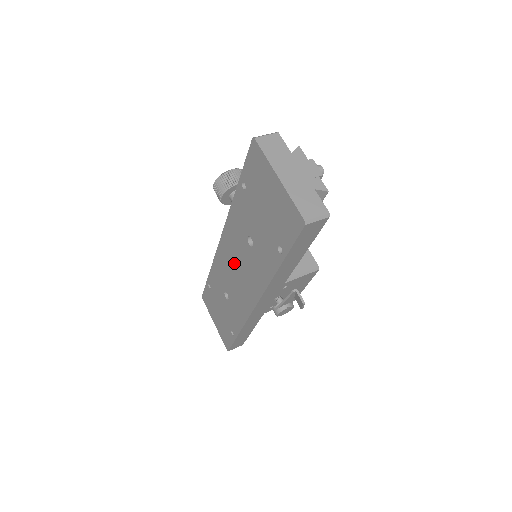
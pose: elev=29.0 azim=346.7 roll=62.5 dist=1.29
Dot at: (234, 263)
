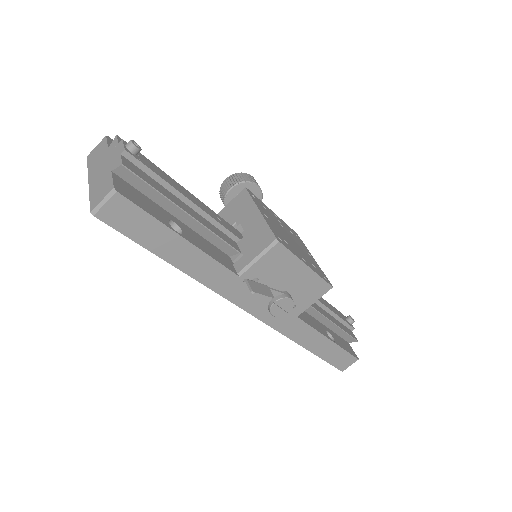
Dot at: occluded
